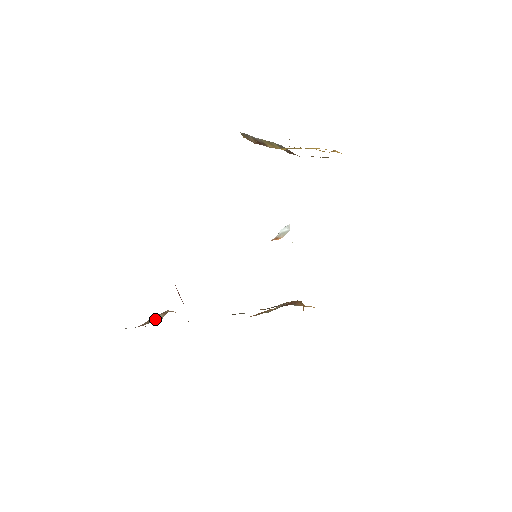
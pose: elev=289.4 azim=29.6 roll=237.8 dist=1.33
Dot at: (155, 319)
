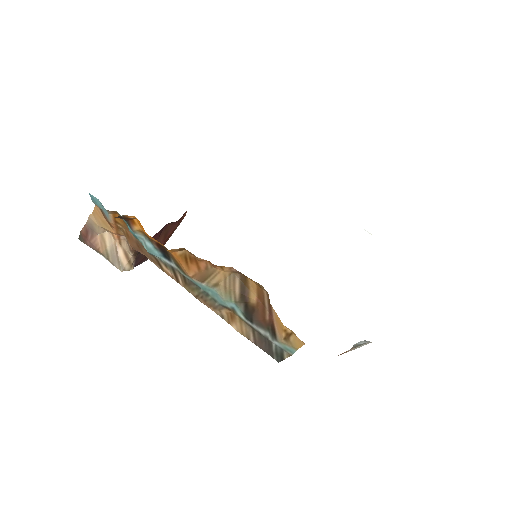
Dot at: (114, 255)
